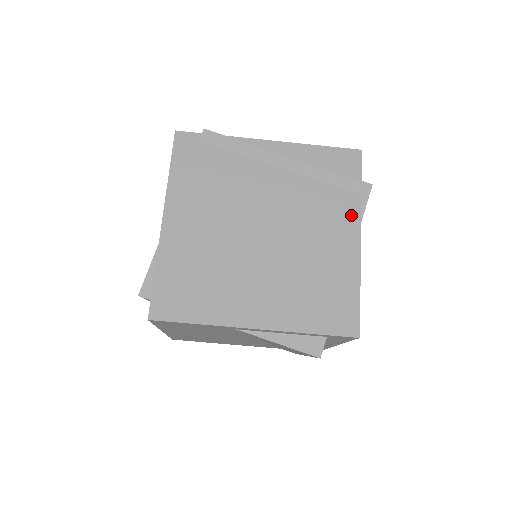
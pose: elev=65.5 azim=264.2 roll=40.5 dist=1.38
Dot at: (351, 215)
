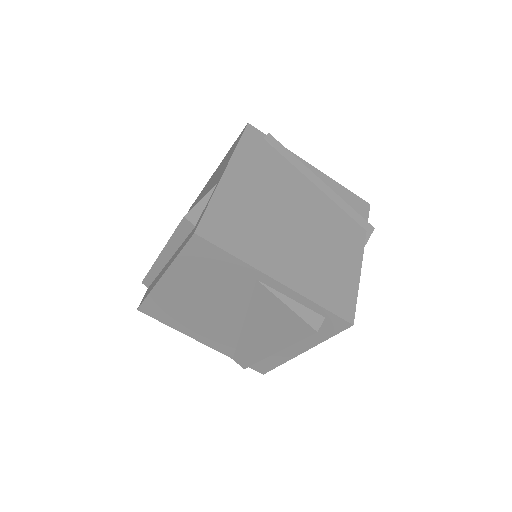
Dot at: (358, 240)
